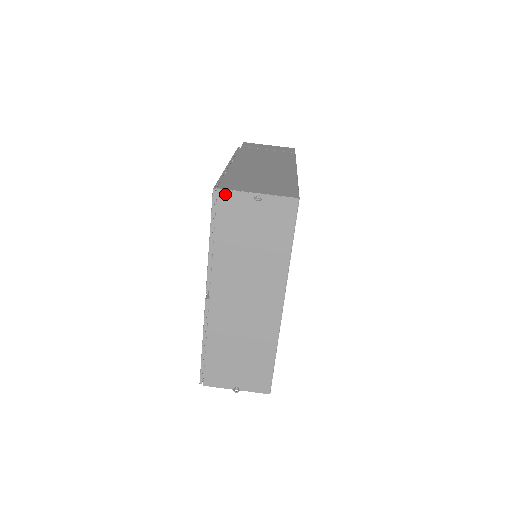
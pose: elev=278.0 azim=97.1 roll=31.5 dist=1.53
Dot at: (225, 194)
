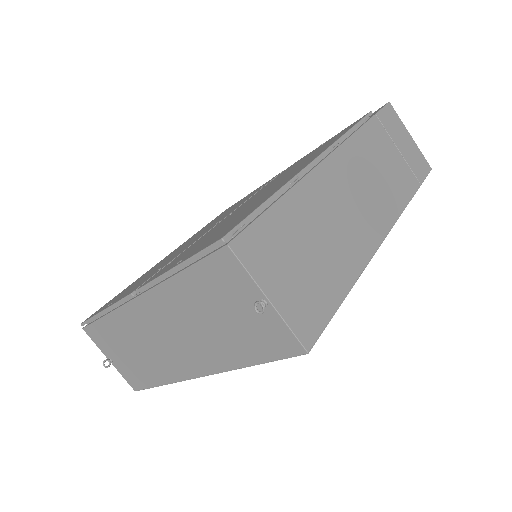
Dot at: (231, 258)
